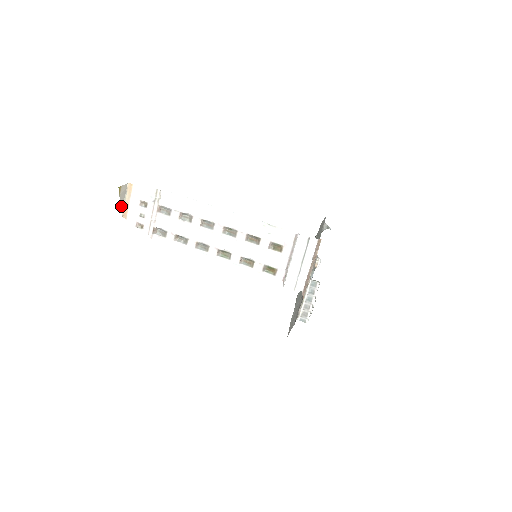
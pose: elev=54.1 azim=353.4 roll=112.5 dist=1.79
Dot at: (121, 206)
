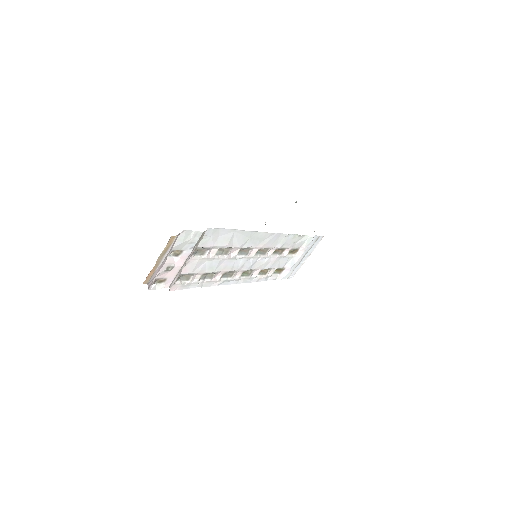
Dot at: occluded
